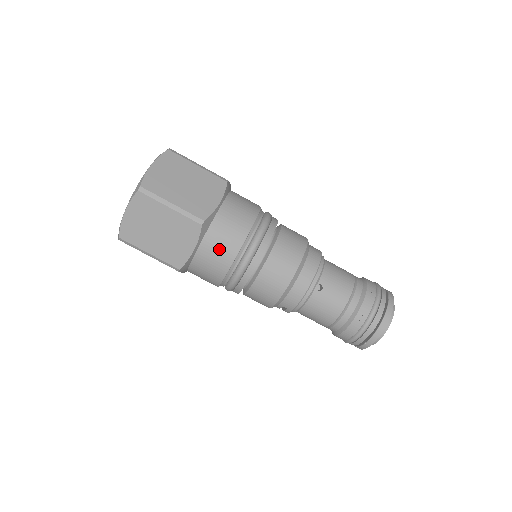
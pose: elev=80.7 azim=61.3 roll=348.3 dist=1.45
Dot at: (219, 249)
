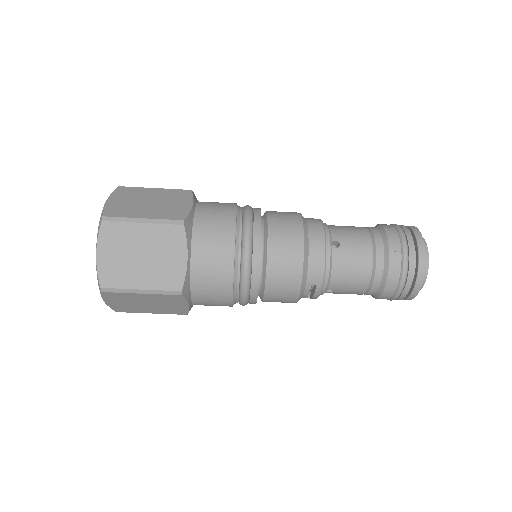
Dot at: (213, 246)
